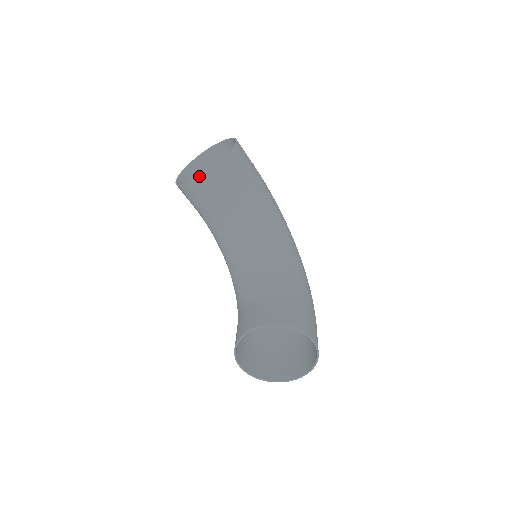
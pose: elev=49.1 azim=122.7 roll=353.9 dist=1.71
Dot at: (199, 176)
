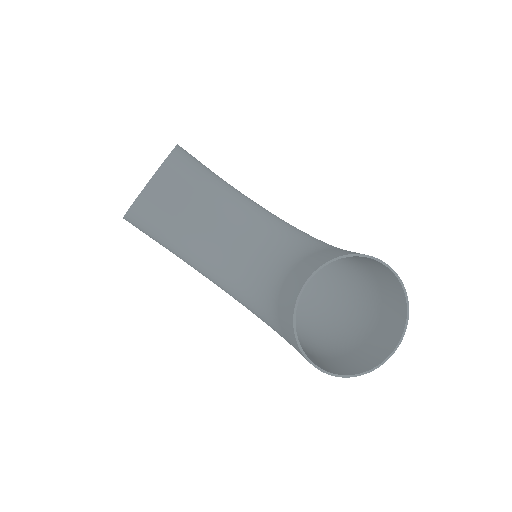
Dot at: occluded
